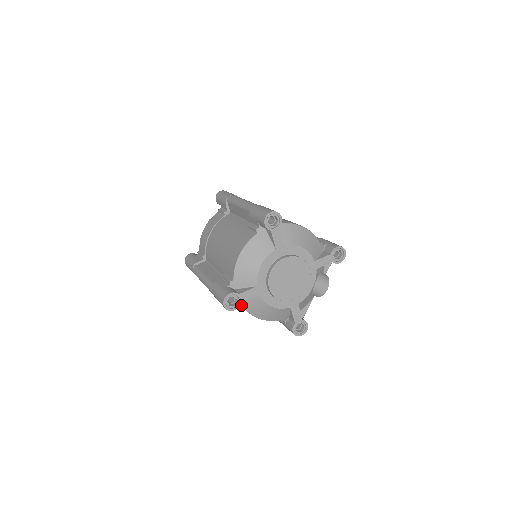
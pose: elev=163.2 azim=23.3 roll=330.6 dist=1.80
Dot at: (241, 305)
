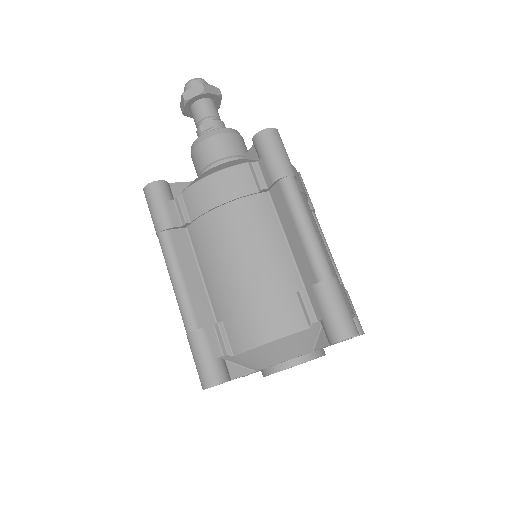
Dot at: occluded
